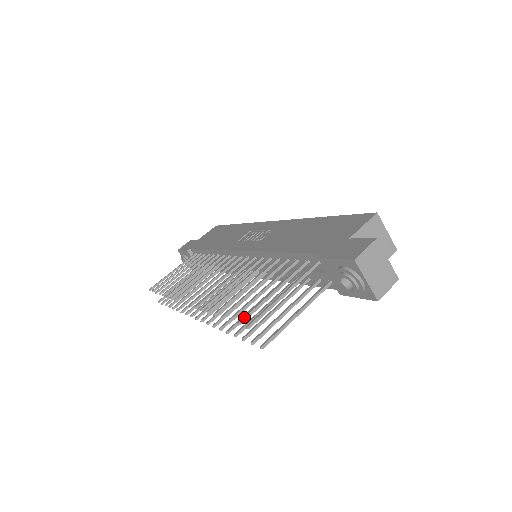
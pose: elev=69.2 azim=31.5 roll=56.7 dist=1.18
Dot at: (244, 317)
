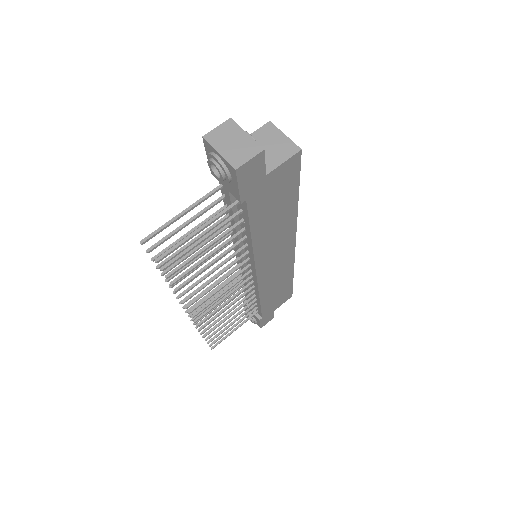
Dot at: (153, 245)
